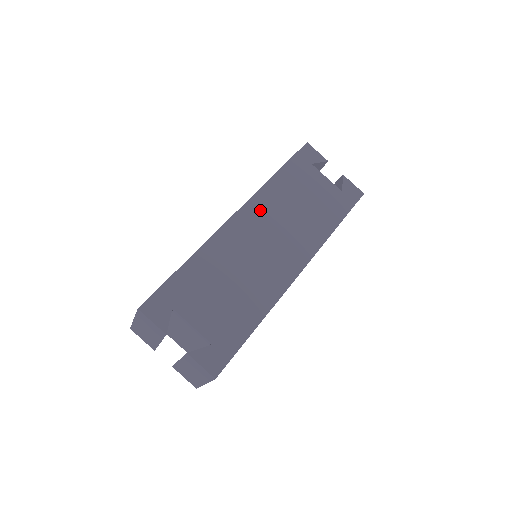
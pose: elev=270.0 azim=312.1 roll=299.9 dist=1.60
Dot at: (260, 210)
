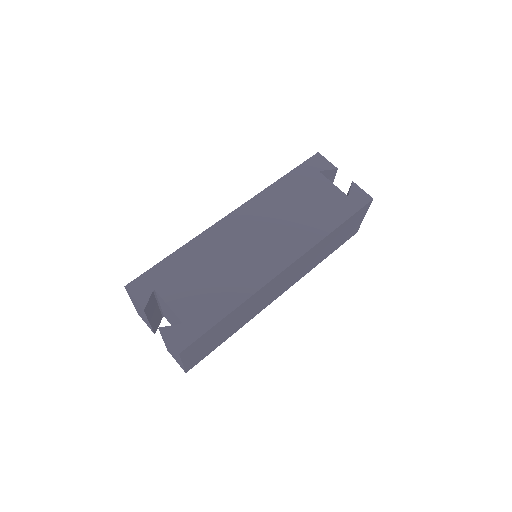
Dot at: (256, 211)
